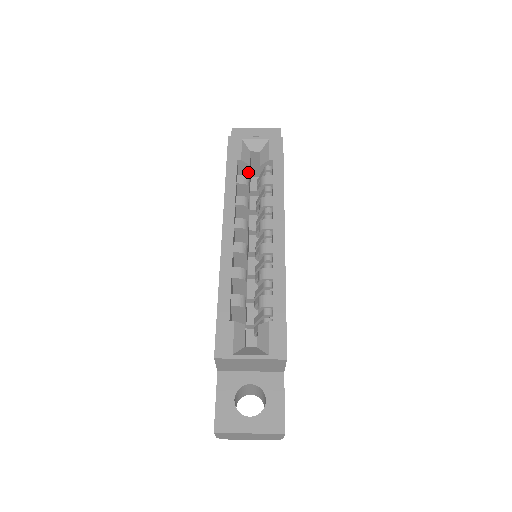
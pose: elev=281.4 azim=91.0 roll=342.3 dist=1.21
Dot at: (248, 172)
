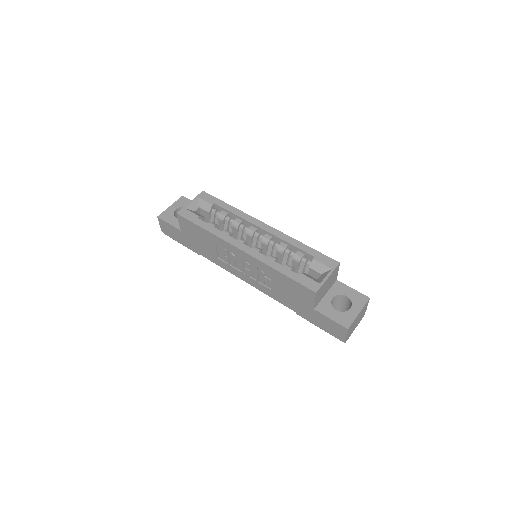
Dot at: occluded
